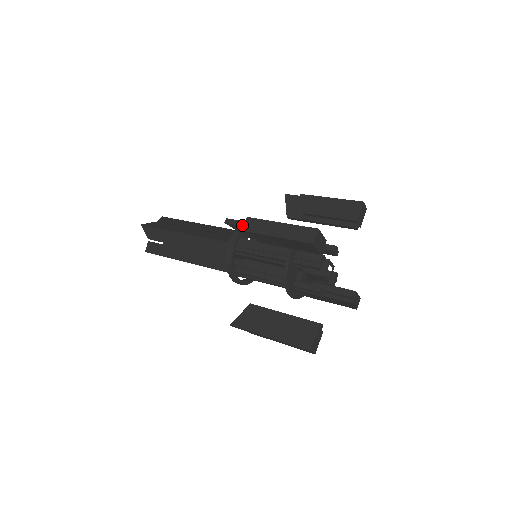
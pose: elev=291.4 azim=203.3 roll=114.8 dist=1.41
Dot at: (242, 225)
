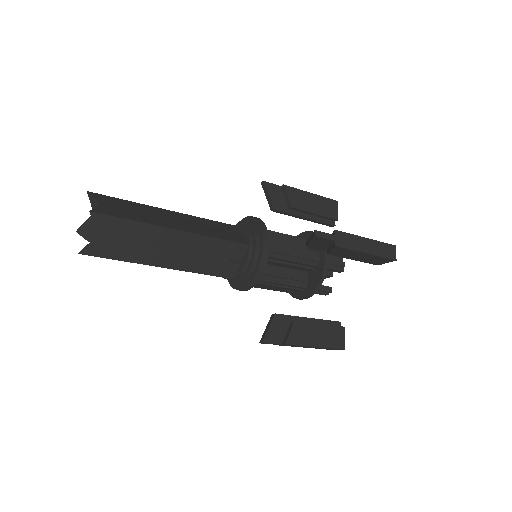
Dot at: (334, 239)
